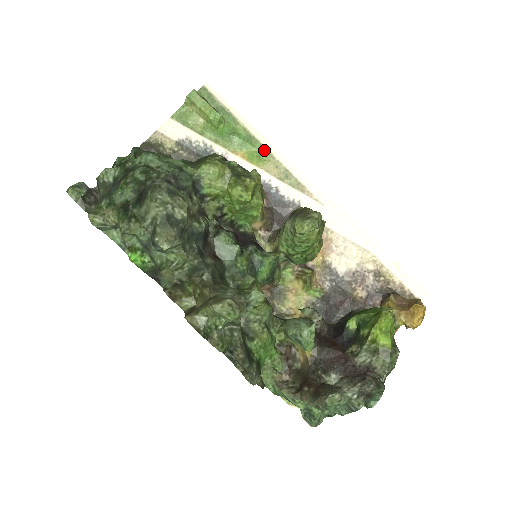
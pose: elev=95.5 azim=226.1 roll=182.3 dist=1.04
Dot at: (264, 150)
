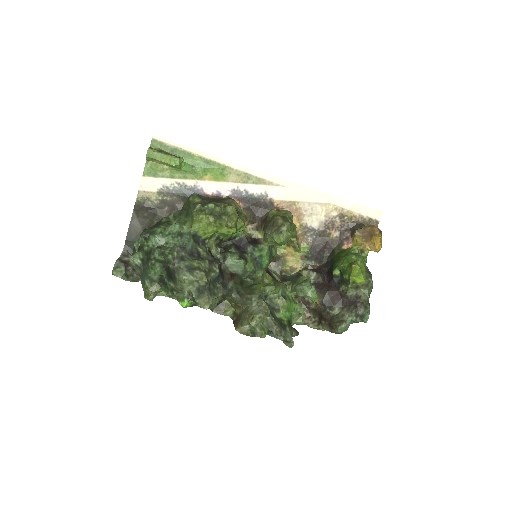
Dot at: (223, 167)
